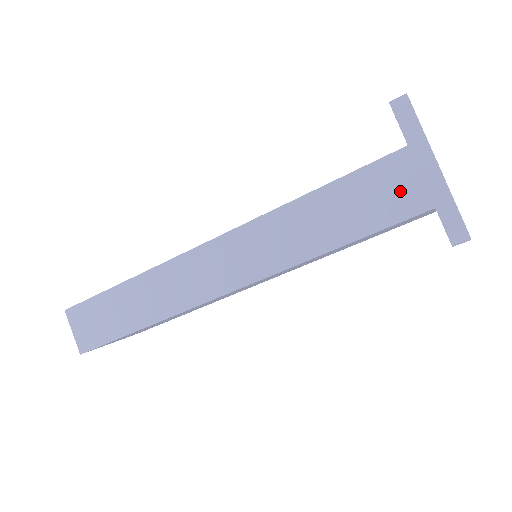
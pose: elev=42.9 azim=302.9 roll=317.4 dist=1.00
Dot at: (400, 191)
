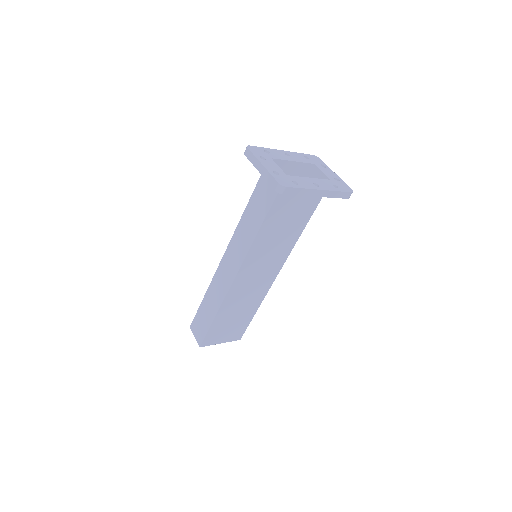
Dot at: occluded
